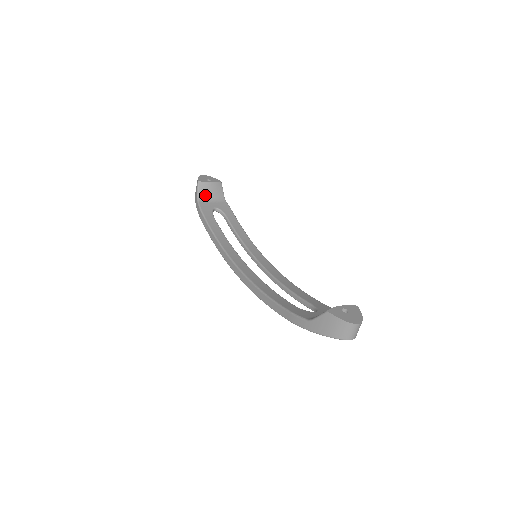
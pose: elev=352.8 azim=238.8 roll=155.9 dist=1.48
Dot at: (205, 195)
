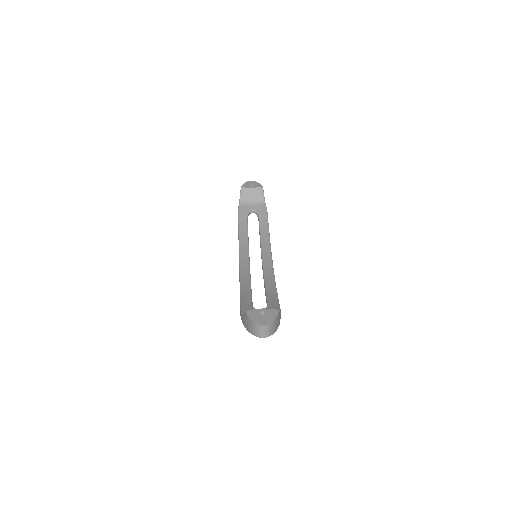
Dot at: (246, 199)
